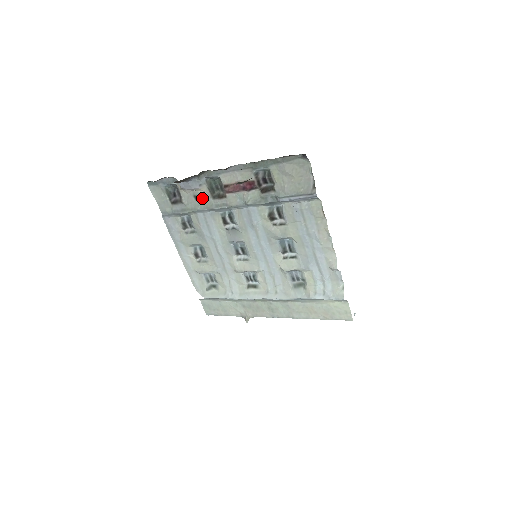
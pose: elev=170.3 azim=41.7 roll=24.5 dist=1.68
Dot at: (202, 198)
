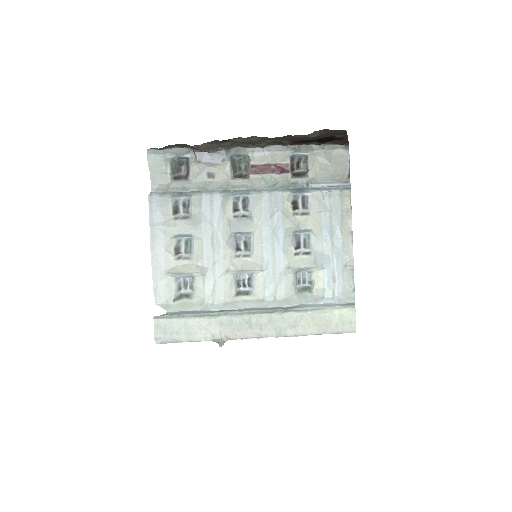
Dot at: (218, 176)
